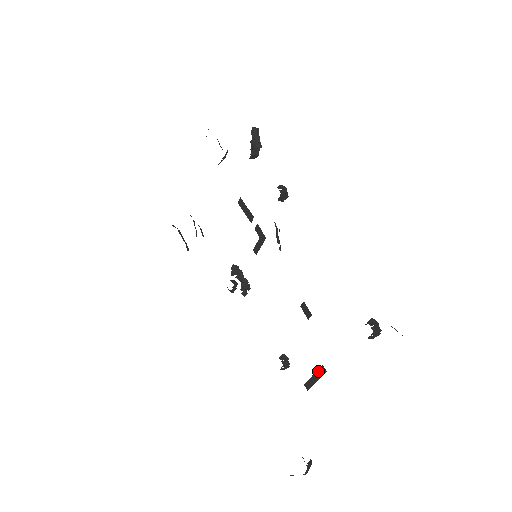
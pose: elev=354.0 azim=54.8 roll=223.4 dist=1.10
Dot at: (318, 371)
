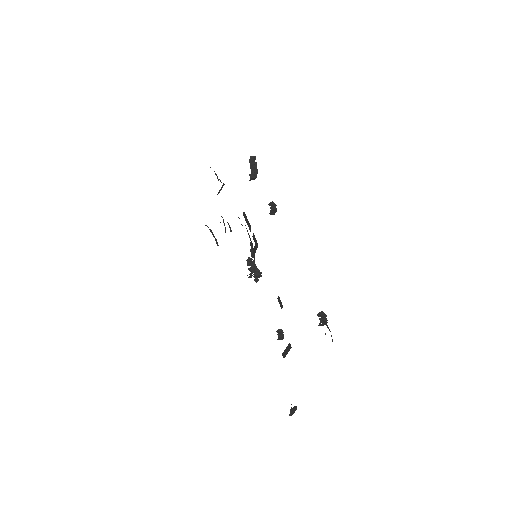
Dot at: (288, 346)
